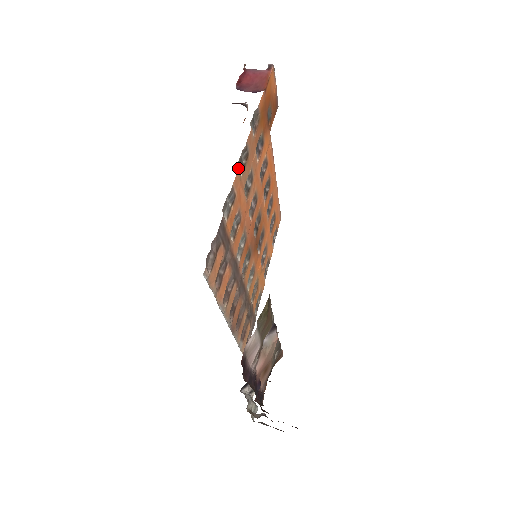
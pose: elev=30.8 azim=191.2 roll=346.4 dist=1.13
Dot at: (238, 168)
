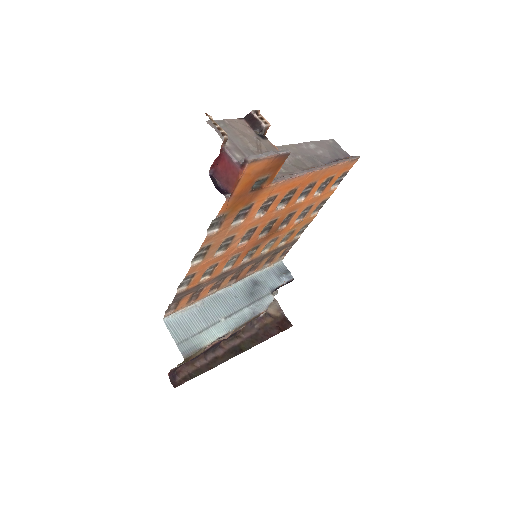
Dot at: (196, 260)
